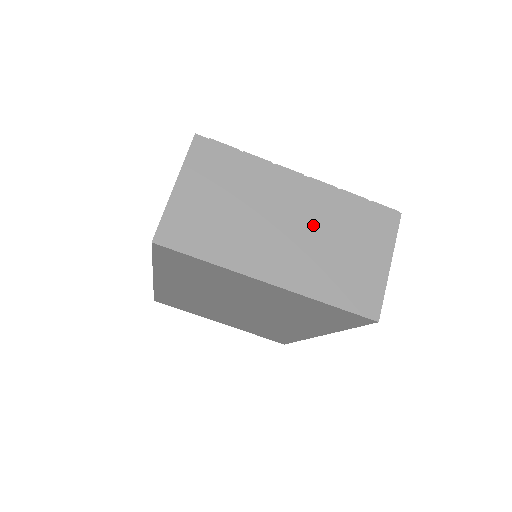
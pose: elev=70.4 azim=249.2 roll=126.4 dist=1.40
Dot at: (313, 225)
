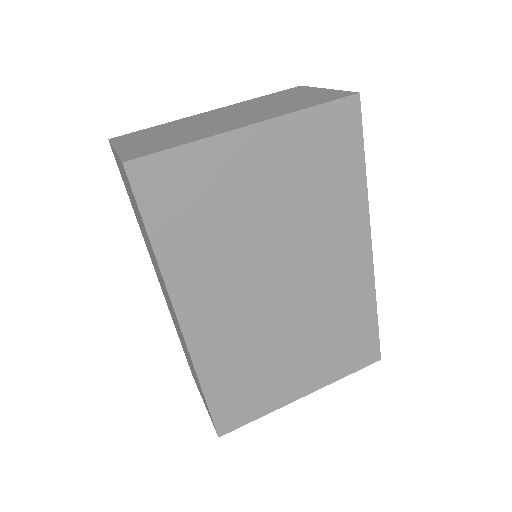
Dot at: (247, 109)
